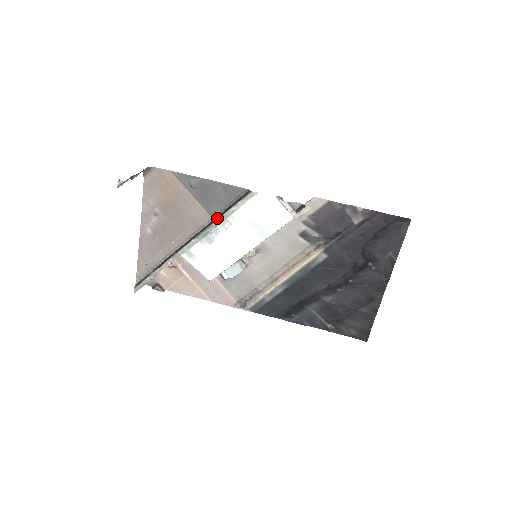
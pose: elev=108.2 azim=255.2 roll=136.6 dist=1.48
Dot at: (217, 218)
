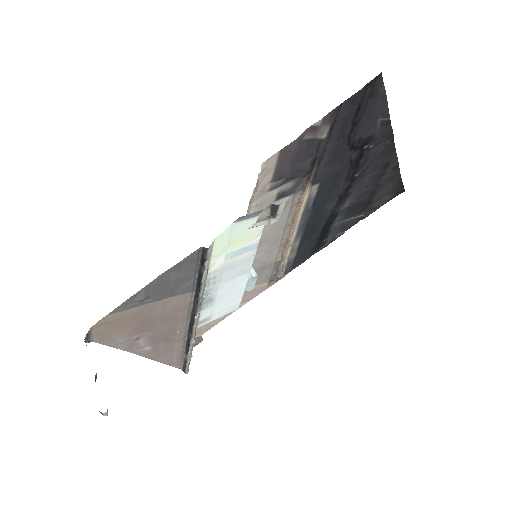
Dot at: (198, 290)
